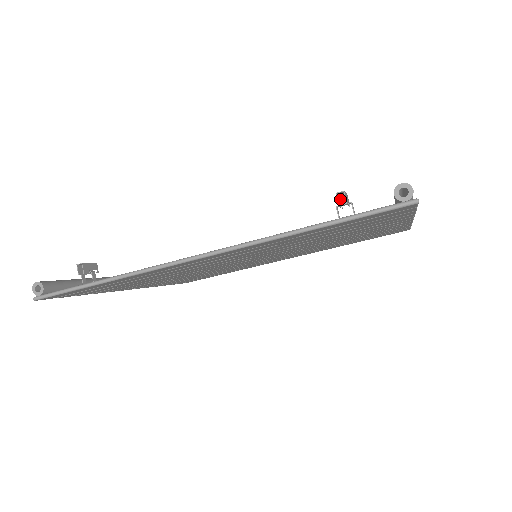
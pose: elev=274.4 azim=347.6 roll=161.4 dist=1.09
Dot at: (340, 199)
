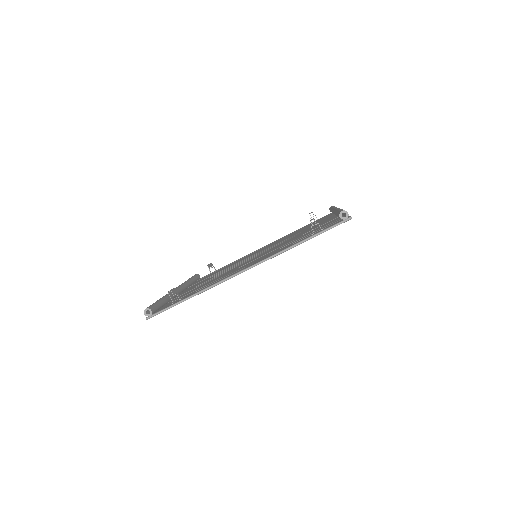
Dot at: (311, 222)
